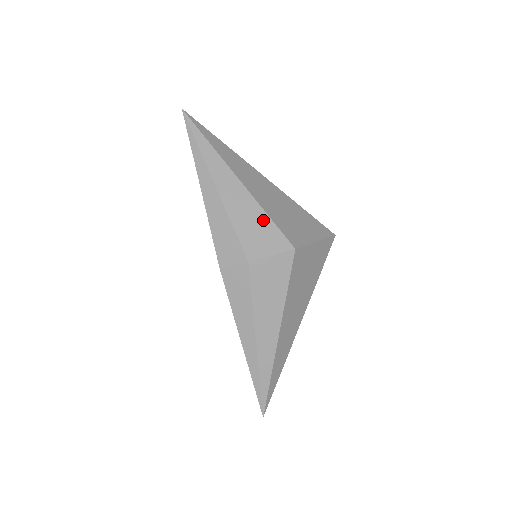
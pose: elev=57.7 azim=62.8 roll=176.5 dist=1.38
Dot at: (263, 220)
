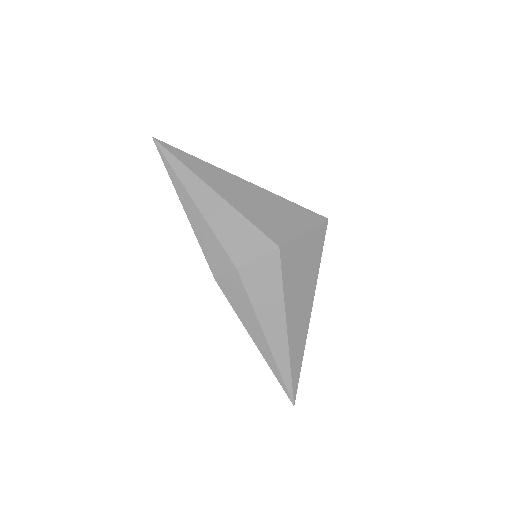
Dot at: (244, 226)
